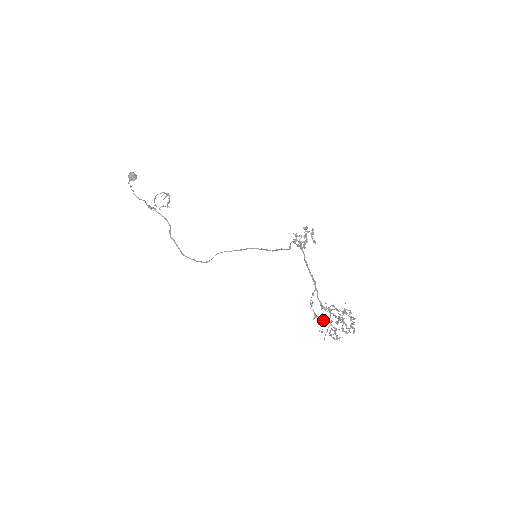
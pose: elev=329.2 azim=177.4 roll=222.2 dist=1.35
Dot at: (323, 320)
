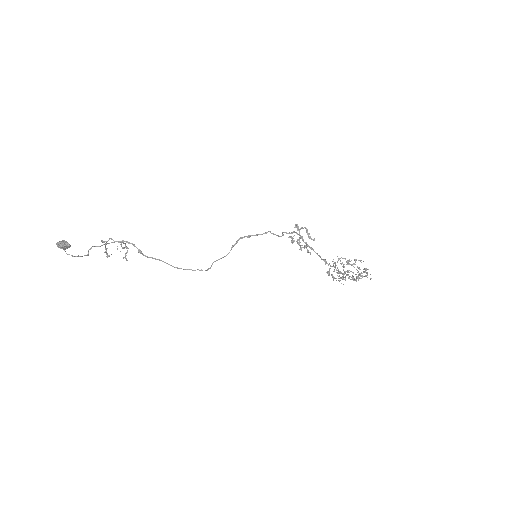
Dot at: occluded
